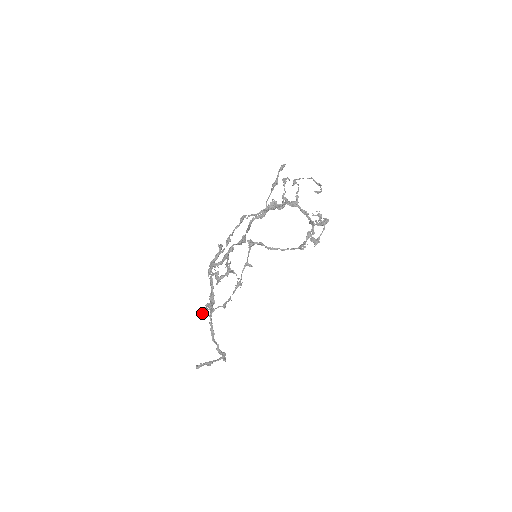
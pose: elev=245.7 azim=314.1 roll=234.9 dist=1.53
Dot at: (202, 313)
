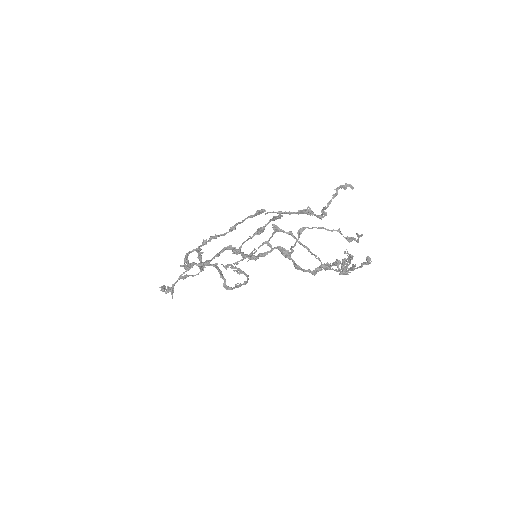
Dot at: (180, 278)
